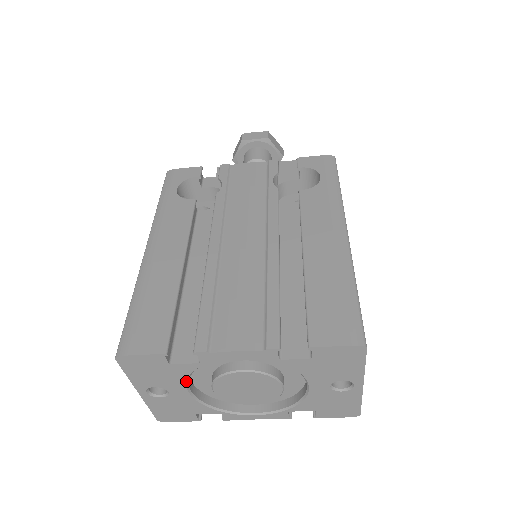
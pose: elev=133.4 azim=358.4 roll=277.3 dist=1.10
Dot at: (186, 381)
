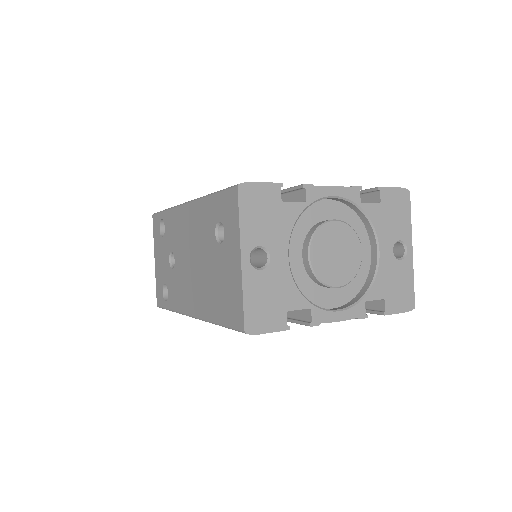
Dot at: (290, 235)
